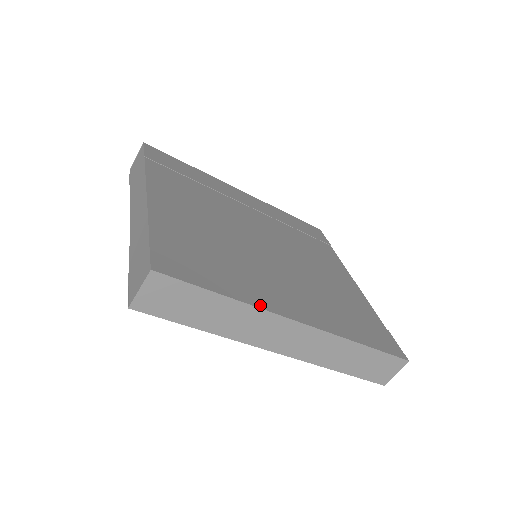
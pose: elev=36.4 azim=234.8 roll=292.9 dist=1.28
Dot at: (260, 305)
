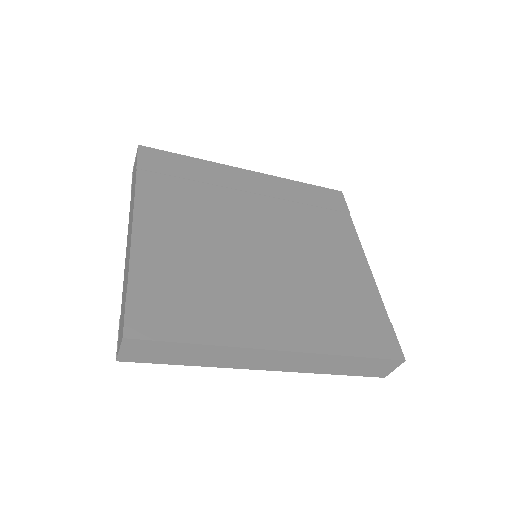
Dot at: (236, 343)
